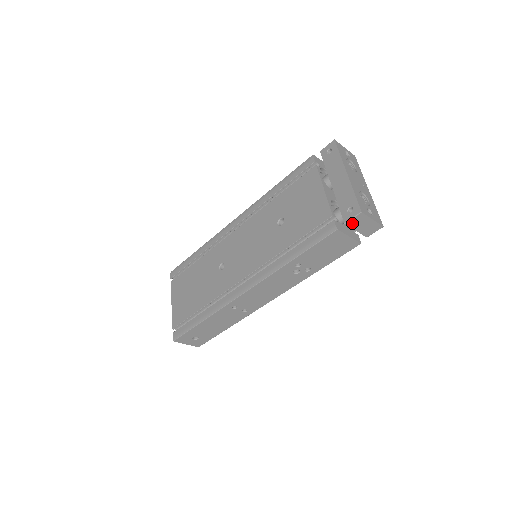
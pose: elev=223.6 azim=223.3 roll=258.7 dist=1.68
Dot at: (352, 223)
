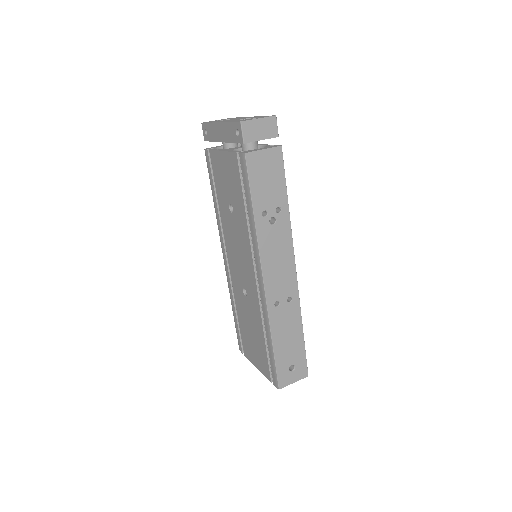
Dot at: (248, 137)
